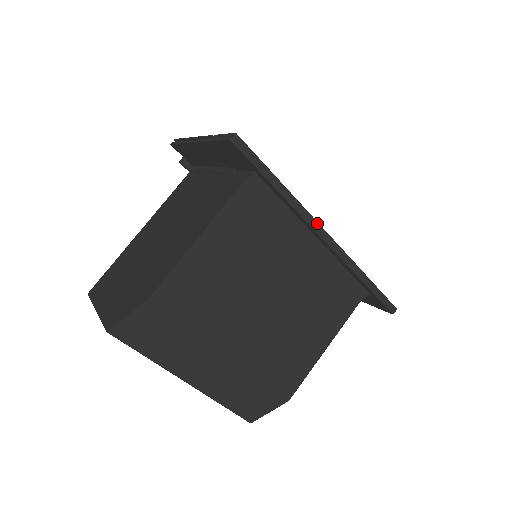
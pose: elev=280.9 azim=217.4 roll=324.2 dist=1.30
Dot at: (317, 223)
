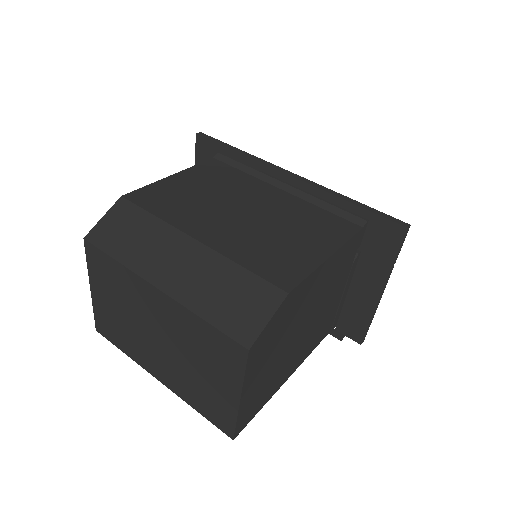
Dot at: (279, 167)
